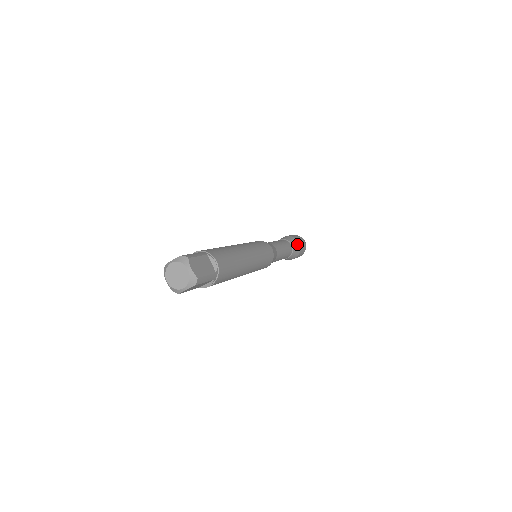
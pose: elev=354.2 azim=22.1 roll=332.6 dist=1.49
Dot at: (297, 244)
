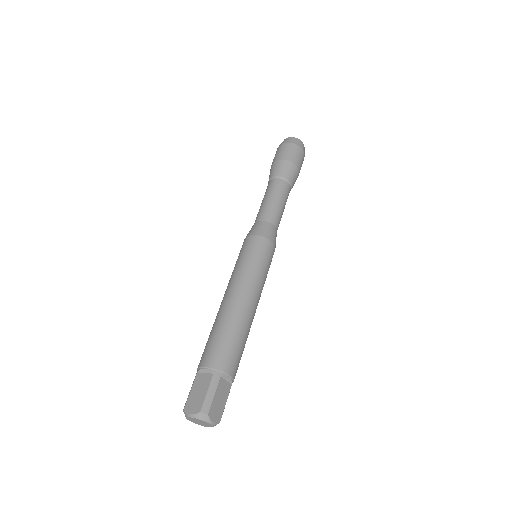
Dot at: (296, 173)
